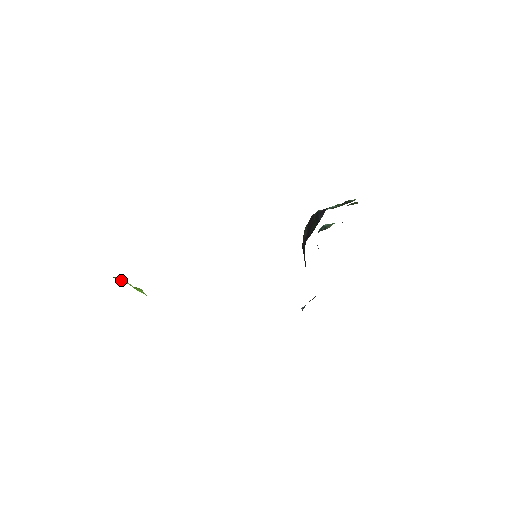
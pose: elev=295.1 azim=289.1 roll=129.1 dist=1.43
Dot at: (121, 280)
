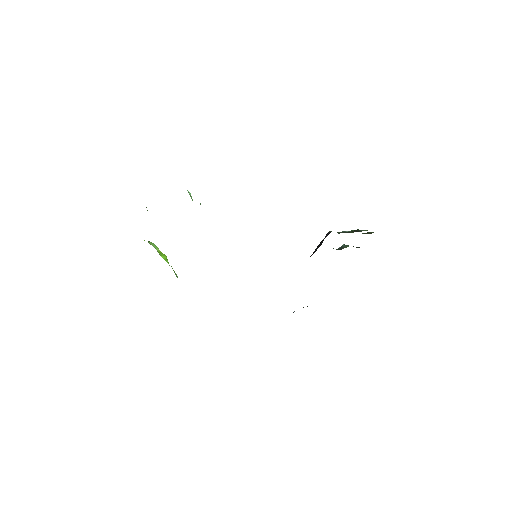
Dot at: (152, 245)
